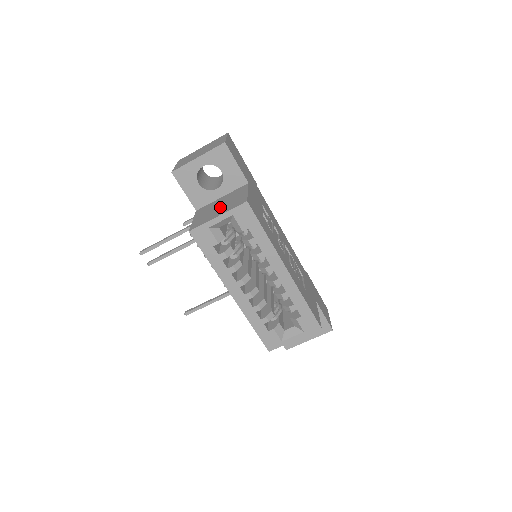
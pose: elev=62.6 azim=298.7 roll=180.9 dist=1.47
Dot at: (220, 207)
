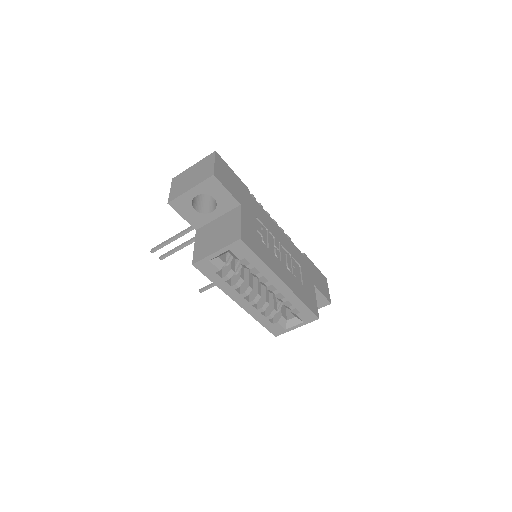
Dot at: (217, 236)
